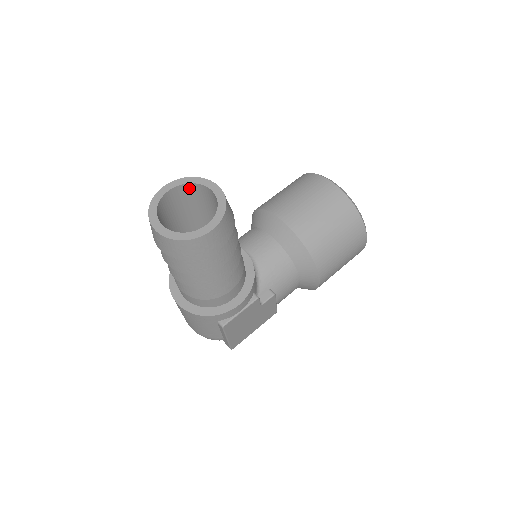
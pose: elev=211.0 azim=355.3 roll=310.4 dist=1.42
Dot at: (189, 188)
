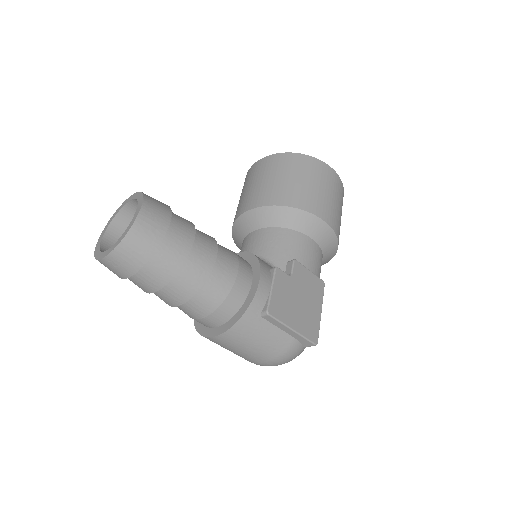
Dot at: (119, 223)
